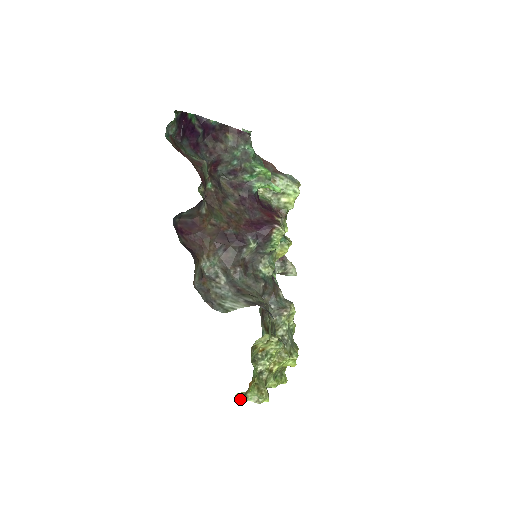
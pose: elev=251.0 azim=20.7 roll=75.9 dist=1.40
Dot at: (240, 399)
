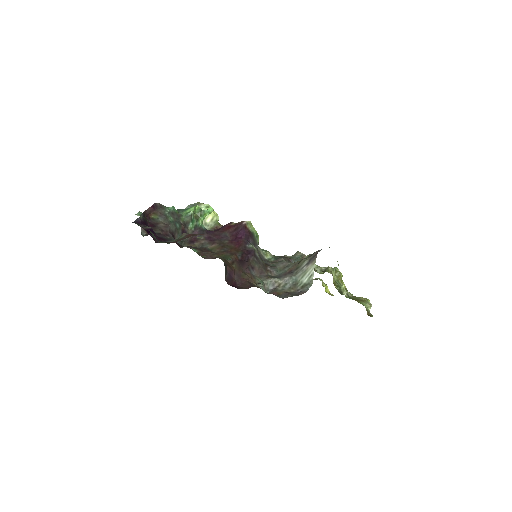
Dot at: (369, 314)
